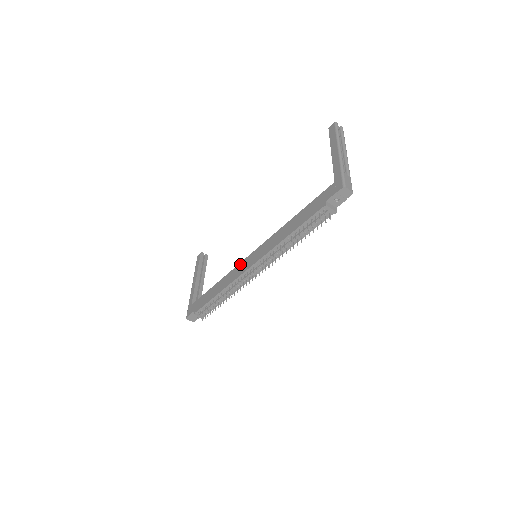
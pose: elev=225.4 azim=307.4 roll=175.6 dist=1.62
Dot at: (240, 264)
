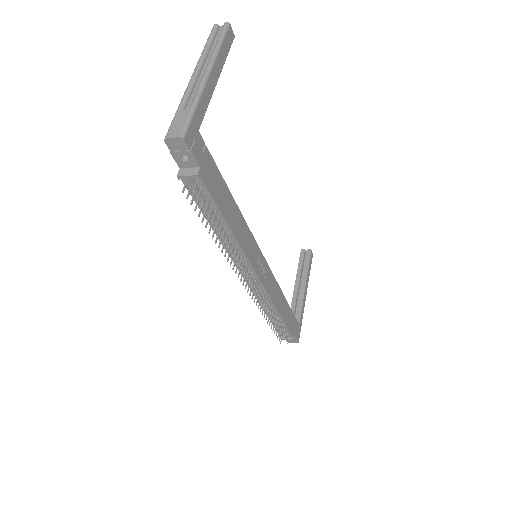
Dot at: occluded
